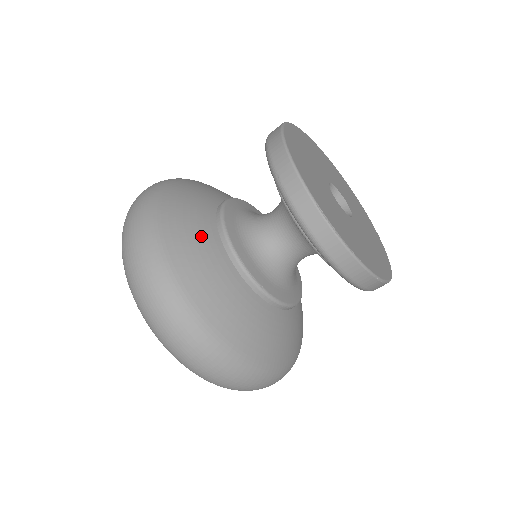
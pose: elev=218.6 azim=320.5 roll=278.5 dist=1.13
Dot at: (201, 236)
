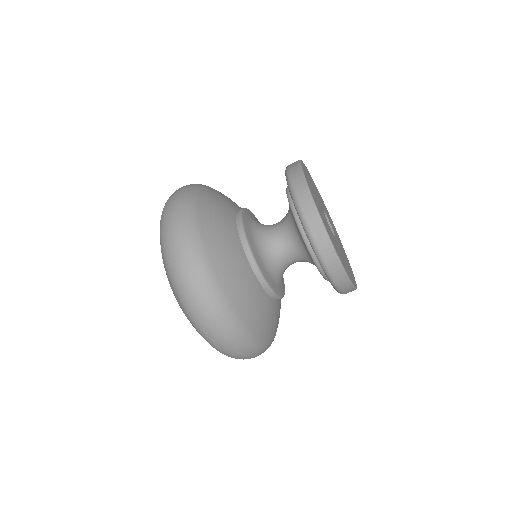
Dot at: (235, 256)
